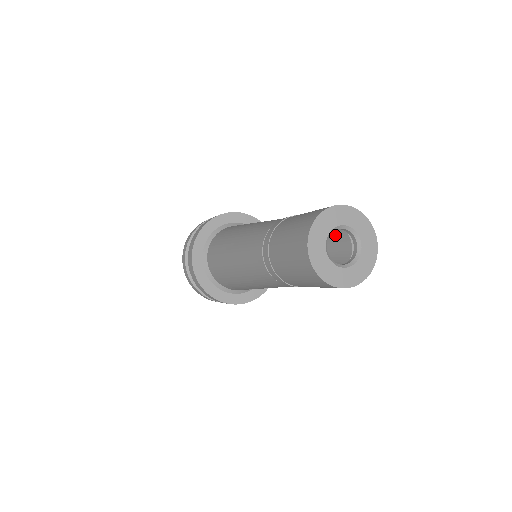
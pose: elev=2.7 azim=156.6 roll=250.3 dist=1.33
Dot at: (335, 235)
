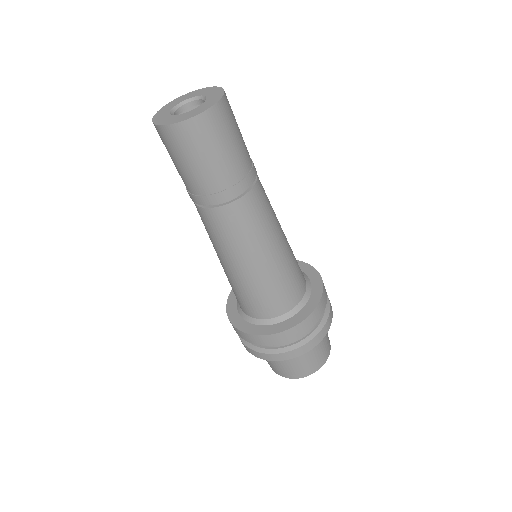
Dot at: occluded
